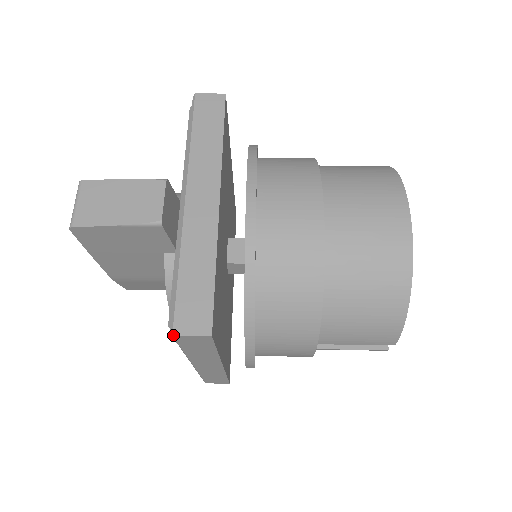
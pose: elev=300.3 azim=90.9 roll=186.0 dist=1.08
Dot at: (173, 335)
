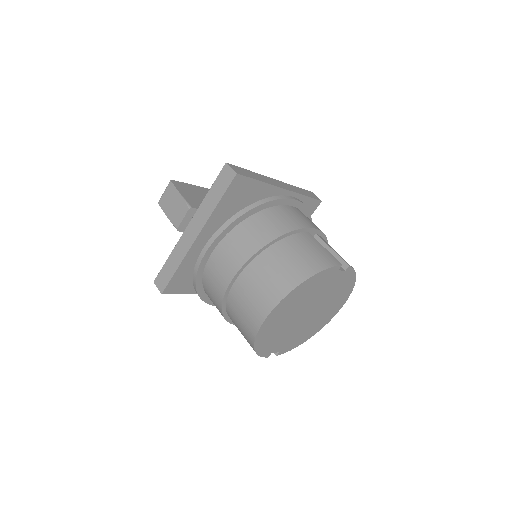
Dot at: (154, 282)
